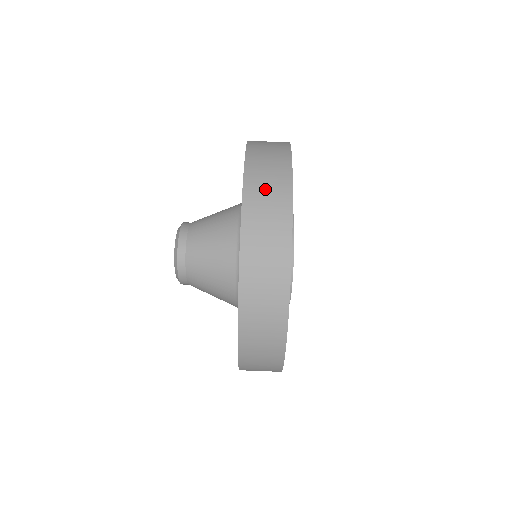
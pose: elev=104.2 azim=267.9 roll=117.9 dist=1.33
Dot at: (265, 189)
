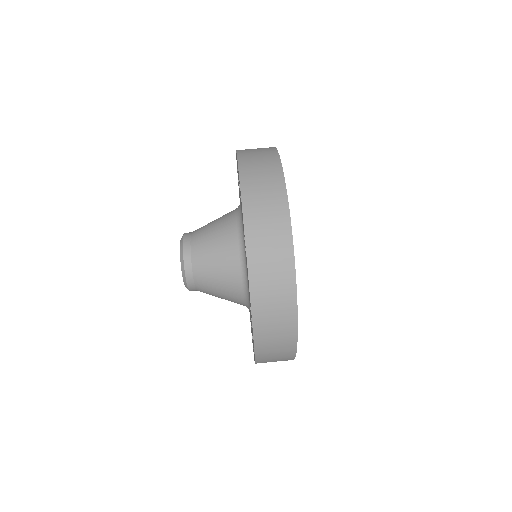
Dot at: (269, 272)
